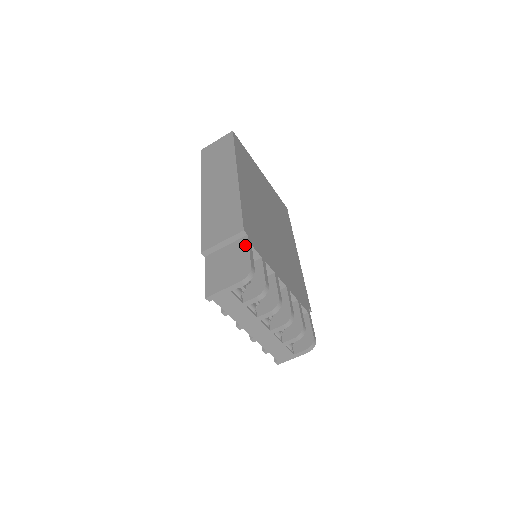
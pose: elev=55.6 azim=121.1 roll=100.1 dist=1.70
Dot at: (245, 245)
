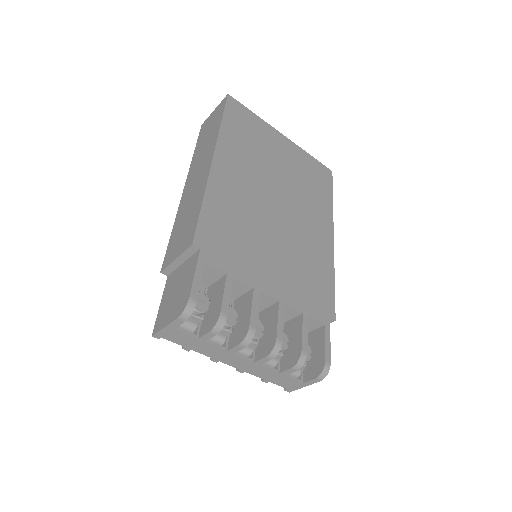
Dot at: (194, 264)
